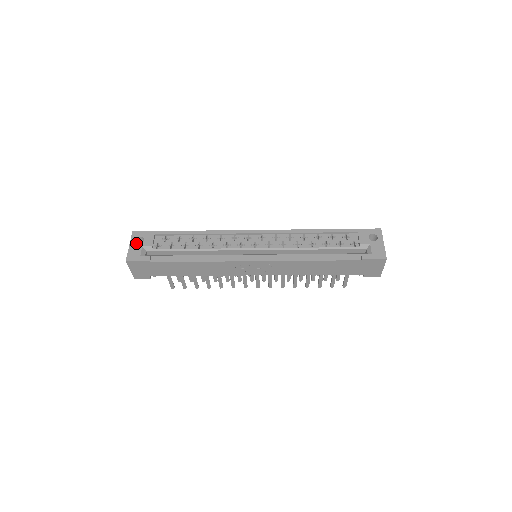
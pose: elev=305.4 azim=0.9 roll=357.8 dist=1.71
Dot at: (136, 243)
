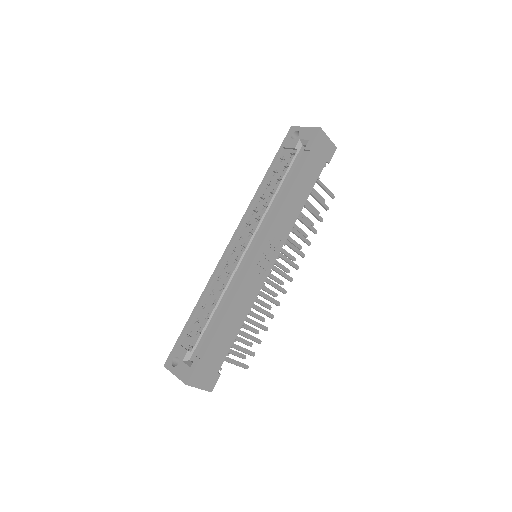
Dot at: (176, 367)
